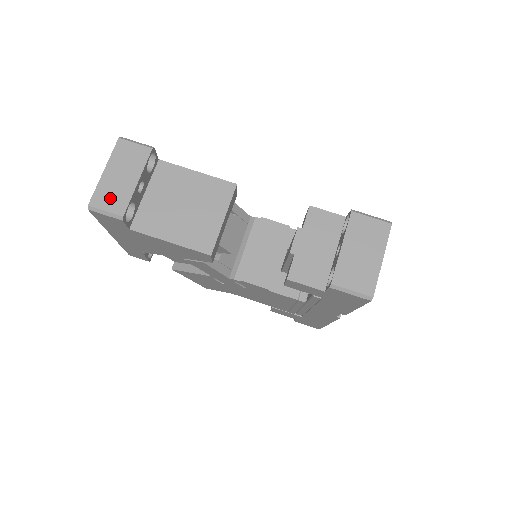
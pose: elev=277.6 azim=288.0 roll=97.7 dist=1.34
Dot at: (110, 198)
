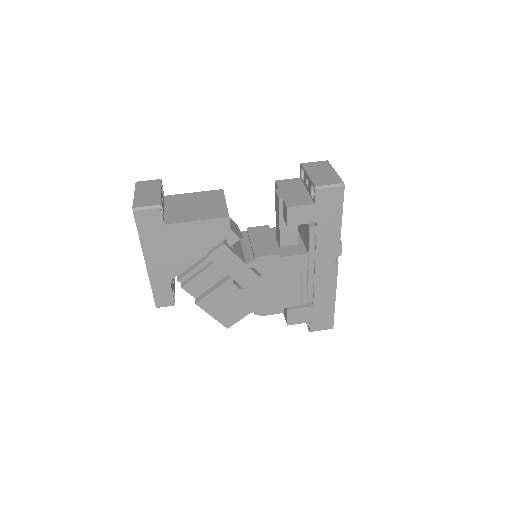
Dot at: (146, 201)
